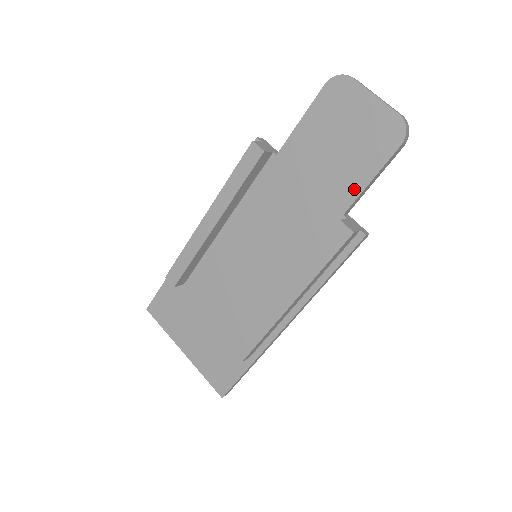
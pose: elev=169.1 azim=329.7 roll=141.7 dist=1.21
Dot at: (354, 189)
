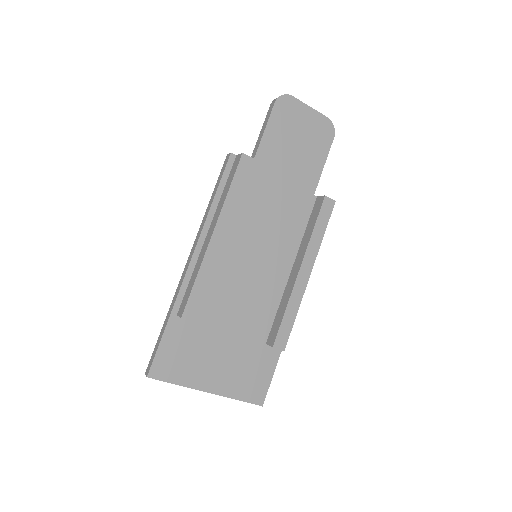
Dot at: (316, 174)
